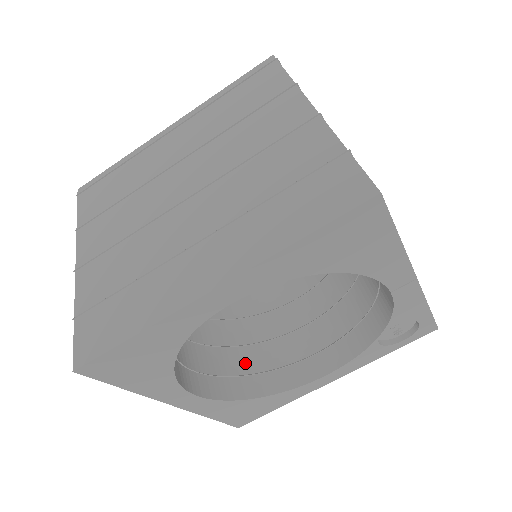
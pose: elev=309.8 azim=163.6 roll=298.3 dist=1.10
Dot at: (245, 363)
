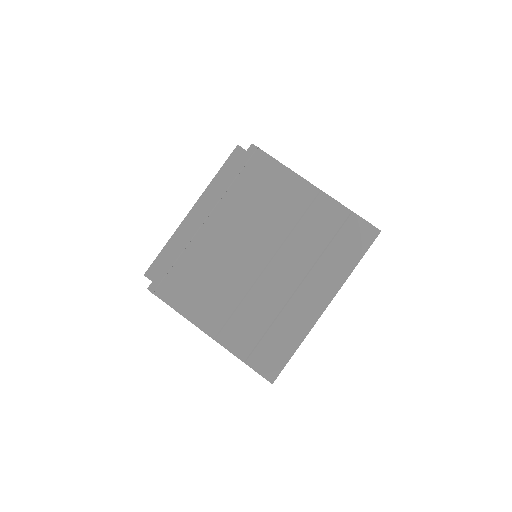
Dot at: occluded
